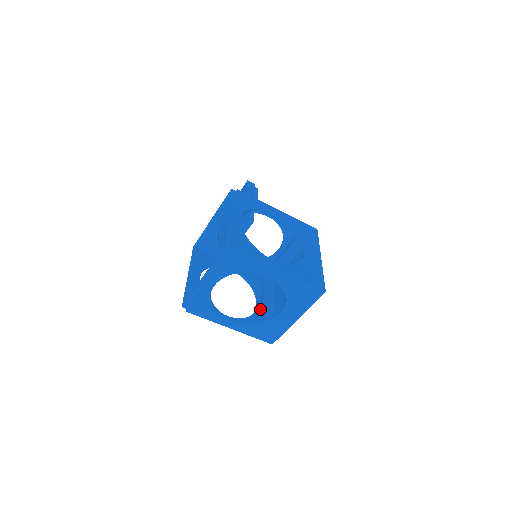
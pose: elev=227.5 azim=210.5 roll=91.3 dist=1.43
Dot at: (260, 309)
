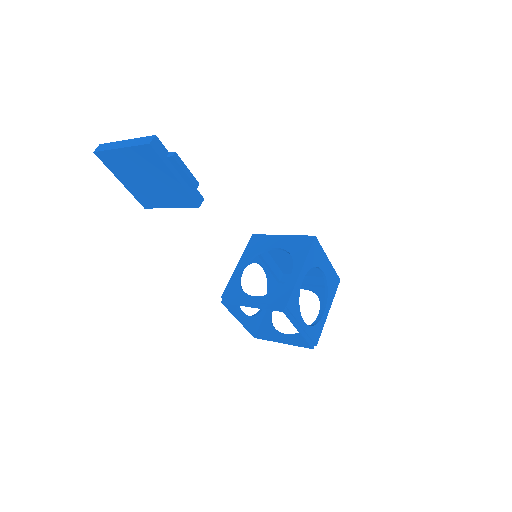
Dot at: (268, 270)
